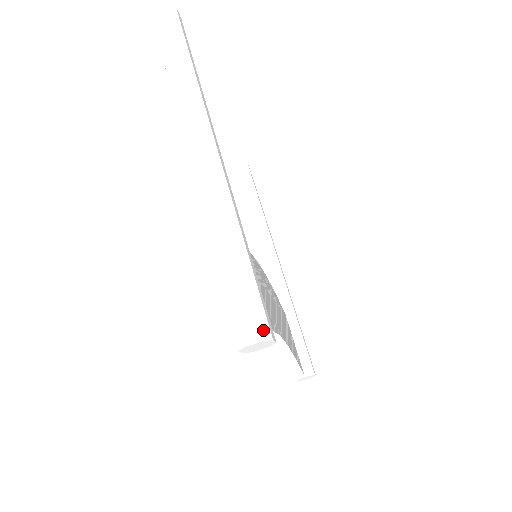
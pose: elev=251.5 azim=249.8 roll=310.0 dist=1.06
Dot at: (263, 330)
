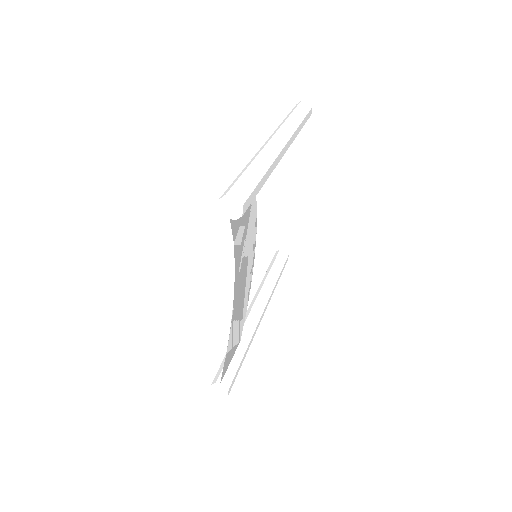
Dot at: (242, 197)
